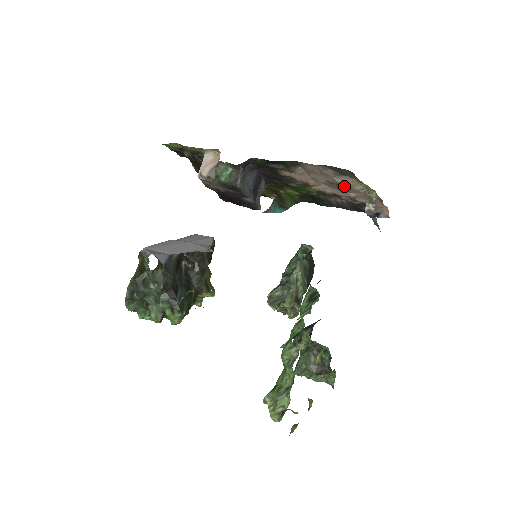
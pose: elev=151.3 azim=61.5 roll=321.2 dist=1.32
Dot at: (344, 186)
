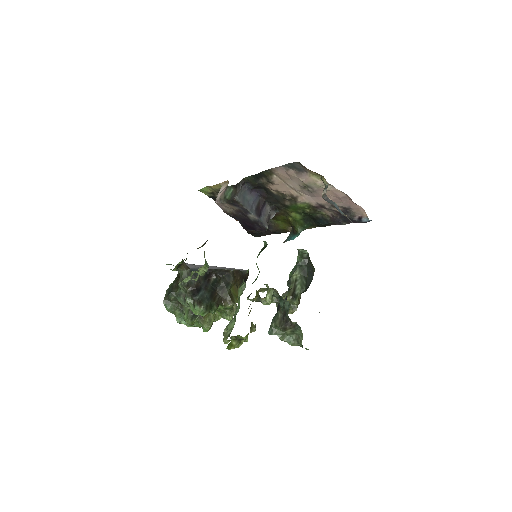
Dot at: (311, 186)
